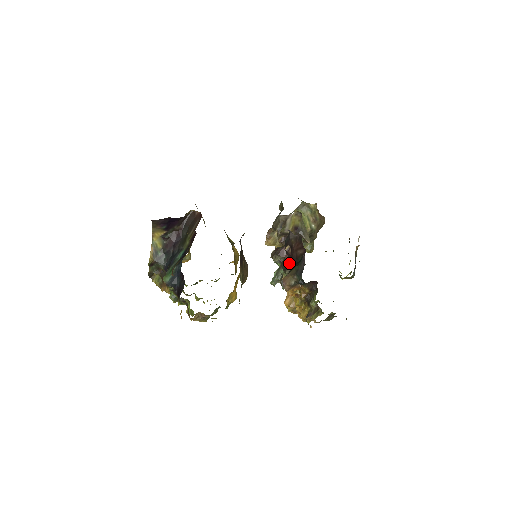
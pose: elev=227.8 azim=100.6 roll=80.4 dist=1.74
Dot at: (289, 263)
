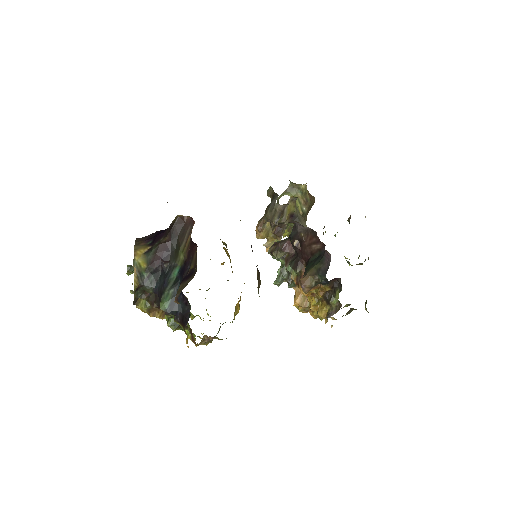
Dot at: (299, 260)
